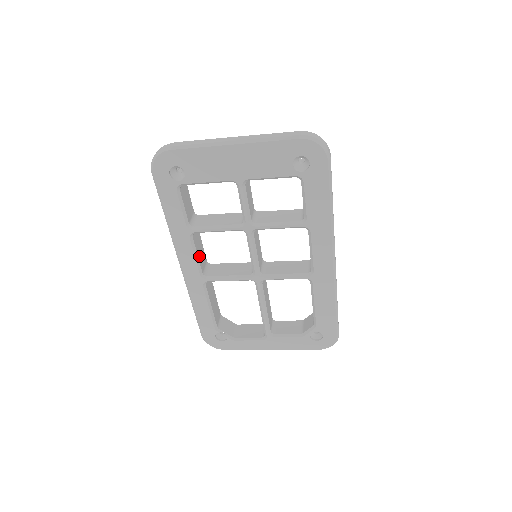
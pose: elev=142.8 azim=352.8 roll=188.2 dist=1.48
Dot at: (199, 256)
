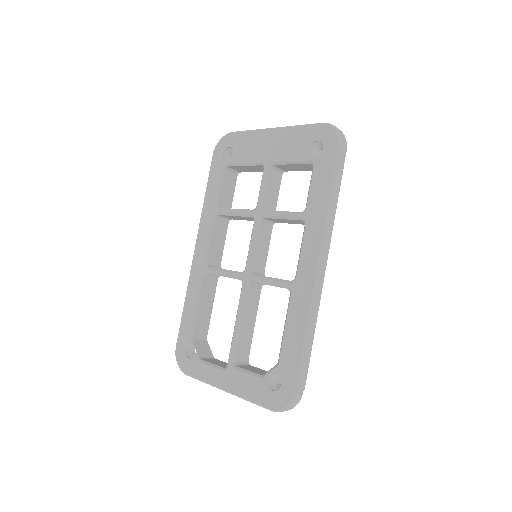
Dot at: (213, 244)
